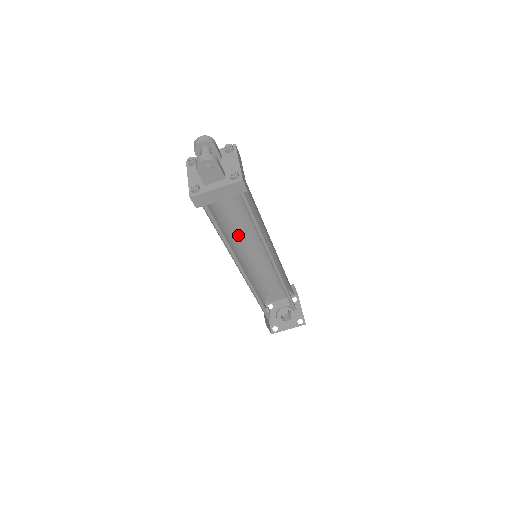
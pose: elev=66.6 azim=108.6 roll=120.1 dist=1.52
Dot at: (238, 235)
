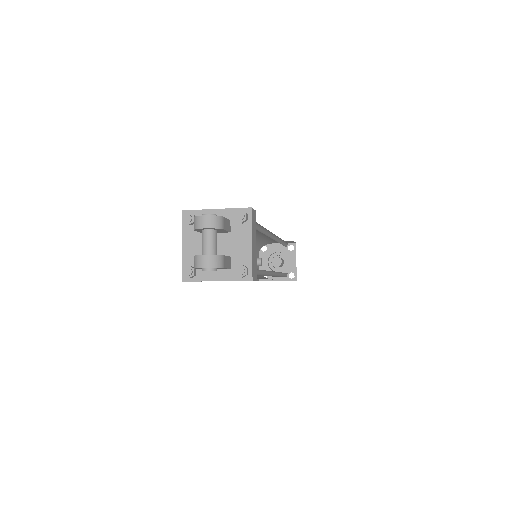
Dot at: occluded
